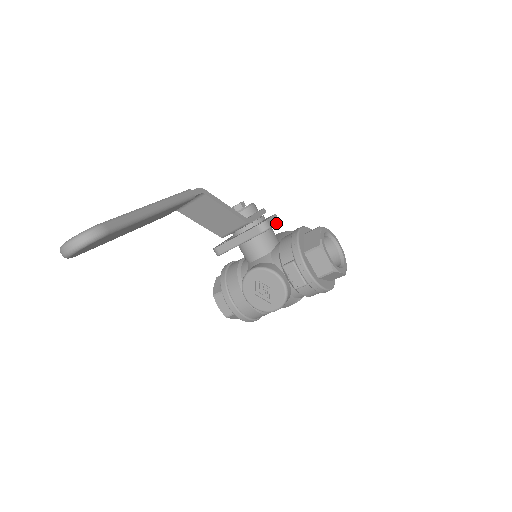
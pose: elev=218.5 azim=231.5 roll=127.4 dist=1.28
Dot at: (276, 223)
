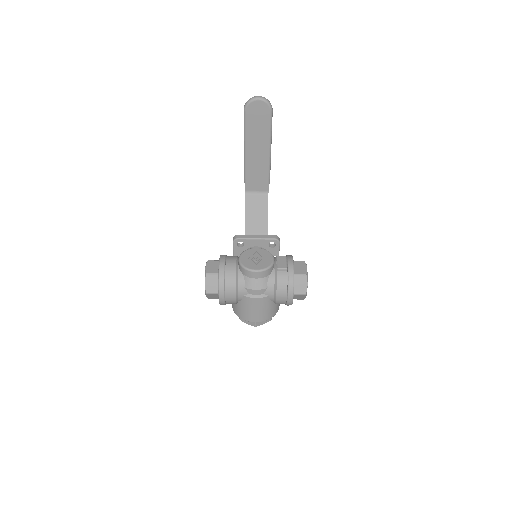
Dot at: occluded
